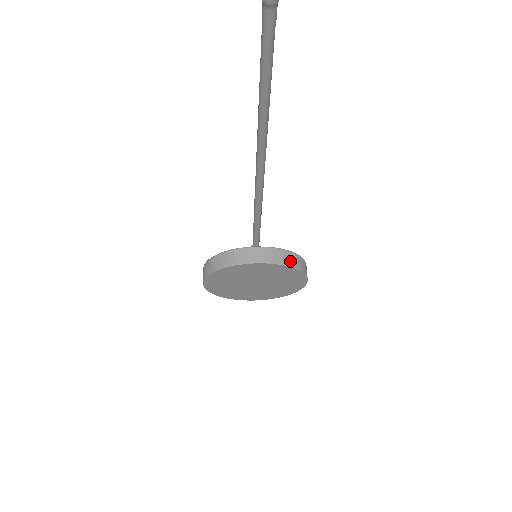
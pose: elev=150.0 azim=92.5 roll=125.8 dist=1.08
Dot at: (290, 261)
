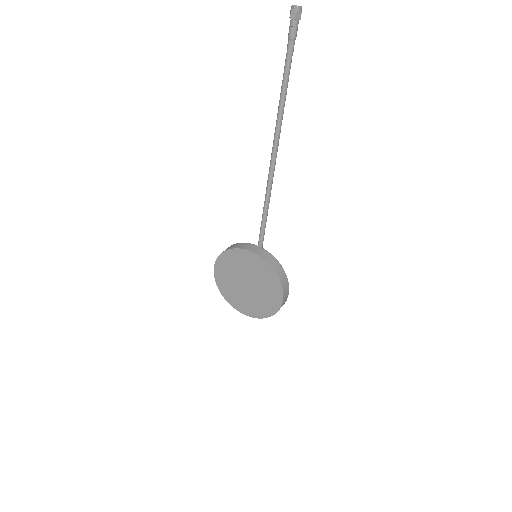
Dot at: (275, 266)
